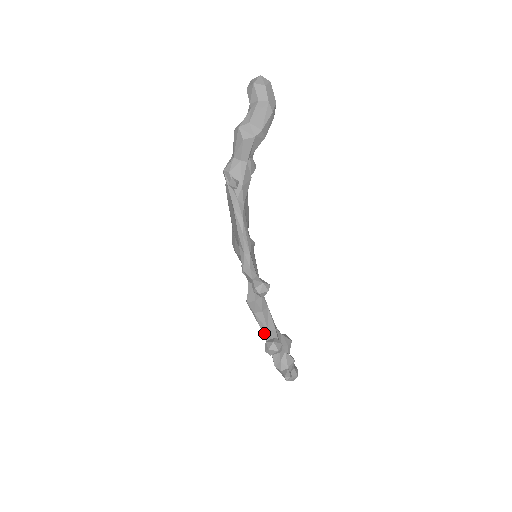
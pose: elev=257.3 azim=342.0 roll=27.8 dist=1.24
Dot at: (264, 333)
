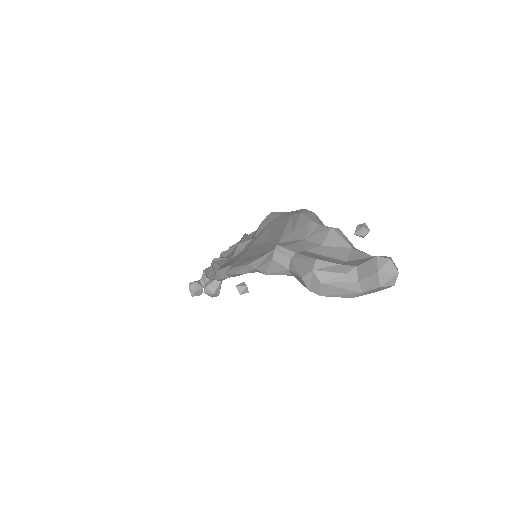
Dot at: (207, 272)
